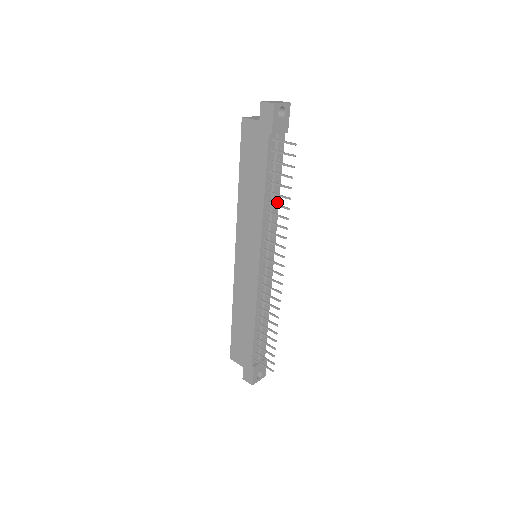
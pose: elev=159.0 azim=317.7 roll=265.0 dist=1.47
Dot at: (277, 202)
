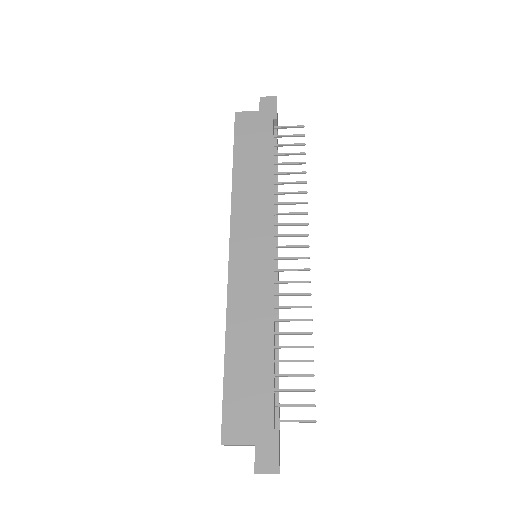
Dot at: occluded
